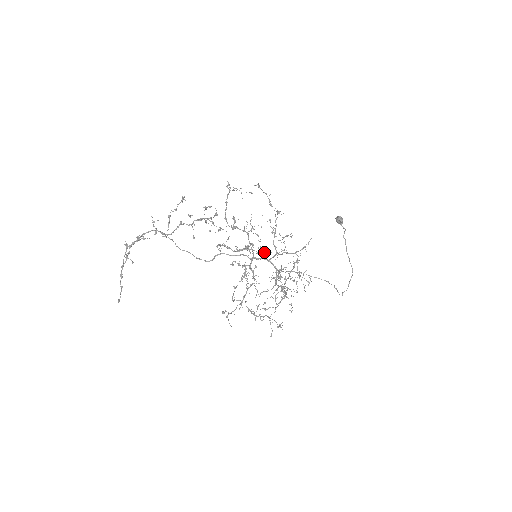
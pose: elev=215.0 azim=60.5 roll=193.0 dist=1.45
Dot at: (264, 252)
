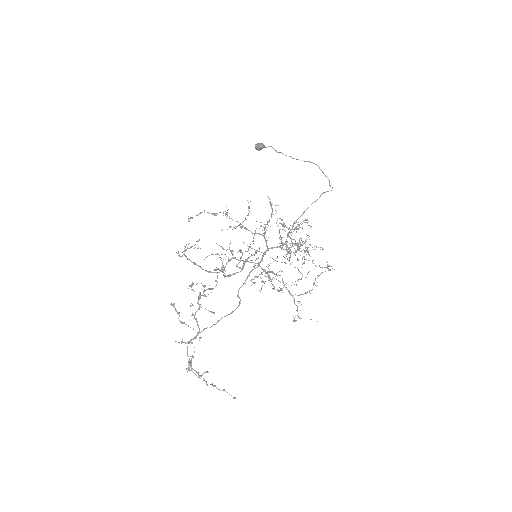
Dot at: occluded
